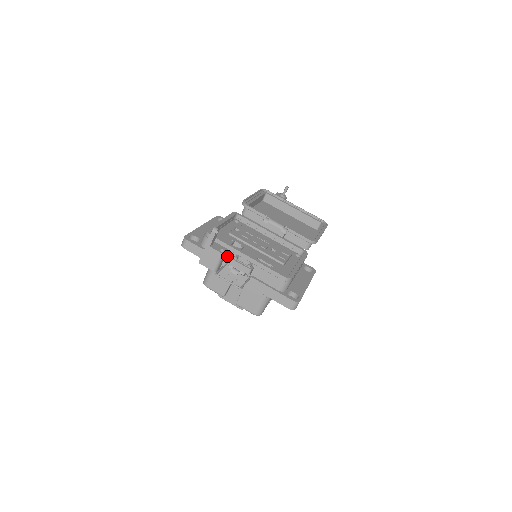
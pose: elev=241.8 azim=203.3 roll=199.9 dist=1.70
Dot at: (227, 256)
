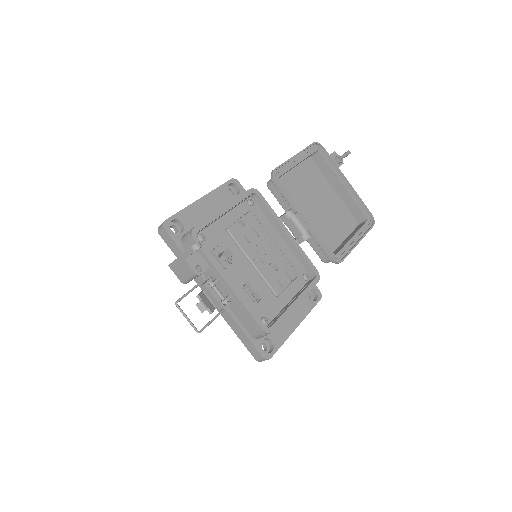
Dot at: (206, 271)
